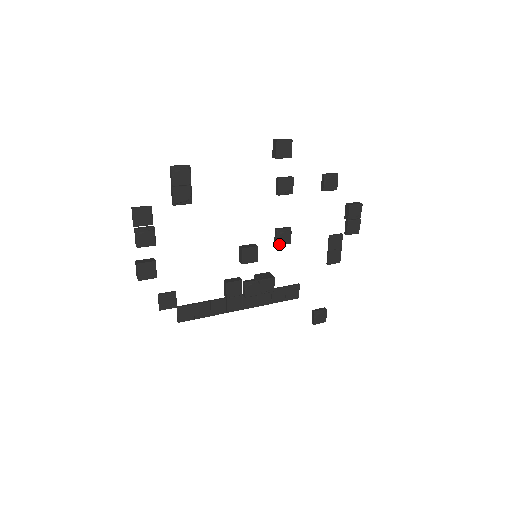
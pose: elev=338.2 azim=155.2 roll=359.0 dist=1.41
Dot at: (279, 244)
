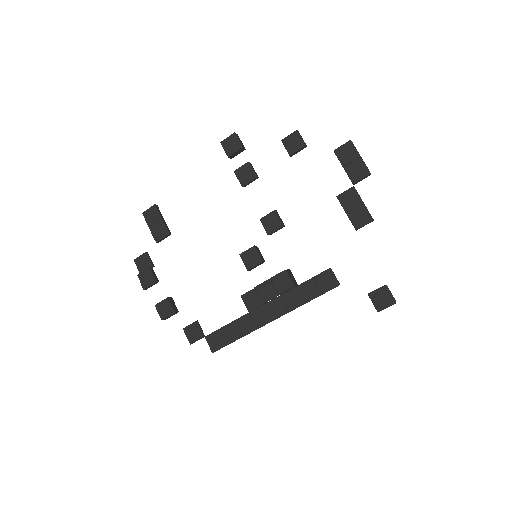
Dot at: (270, 232)
